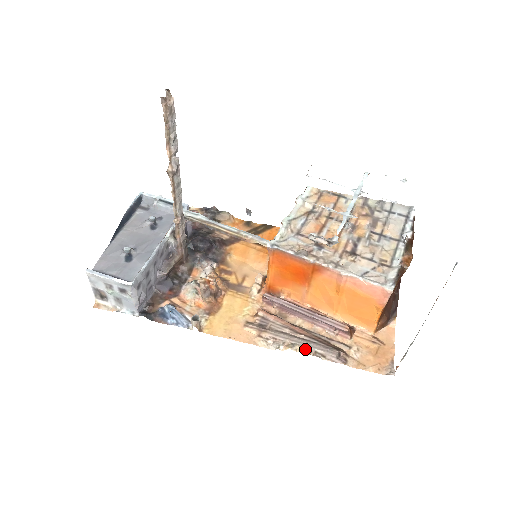
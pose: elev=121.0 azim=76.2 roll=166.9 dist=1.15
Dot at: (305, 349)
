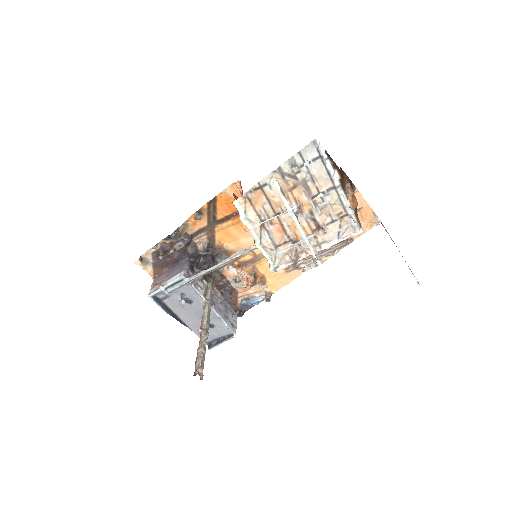
Dot at: (328, 256)
